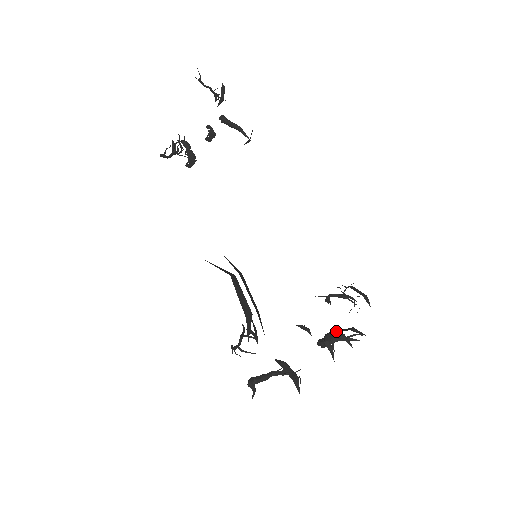
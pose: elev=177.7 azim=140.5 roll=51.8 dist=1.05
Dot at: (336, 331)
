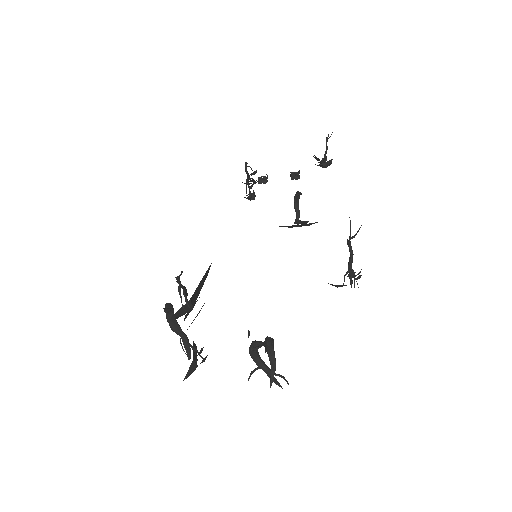
Dot at: occluded
